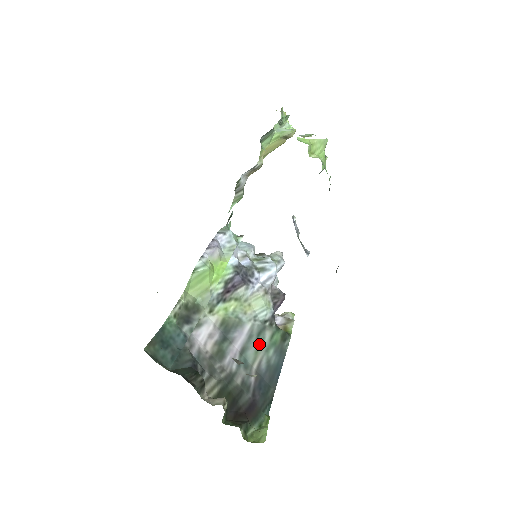
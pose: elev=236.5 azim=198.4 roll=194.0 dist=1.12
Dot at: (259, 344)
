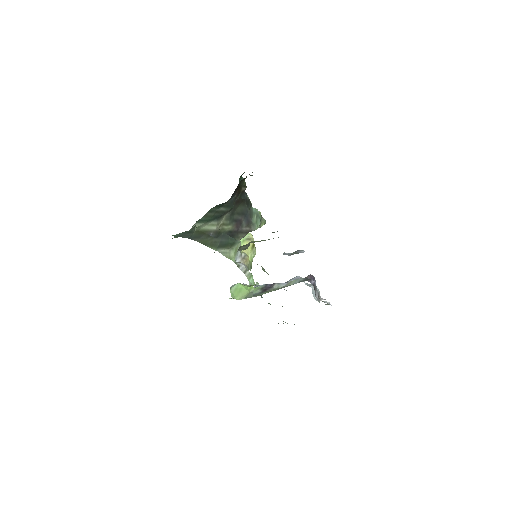
Dot at: occluded
